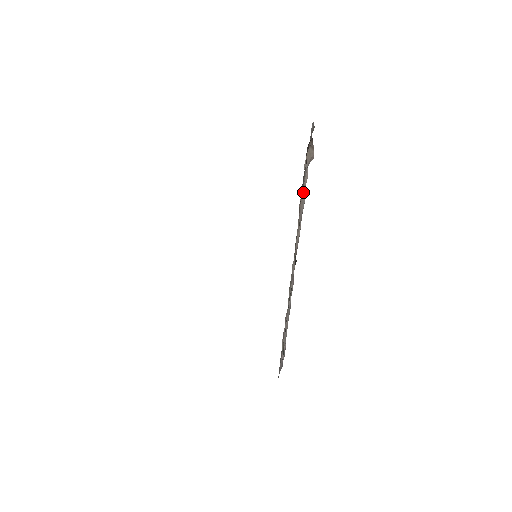
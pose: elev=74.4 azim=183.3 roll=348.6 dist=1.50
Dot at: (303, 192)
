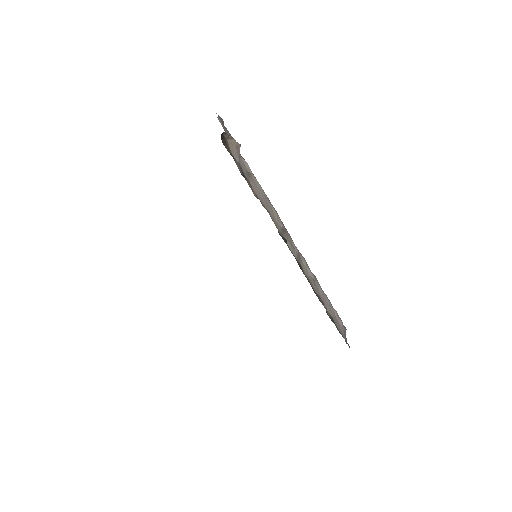
Dot at: (252, 179)
